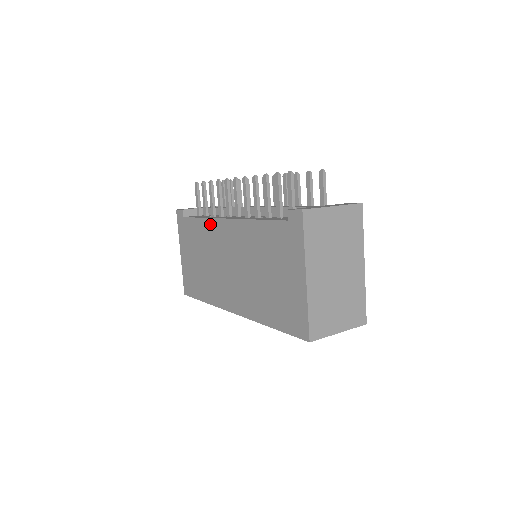
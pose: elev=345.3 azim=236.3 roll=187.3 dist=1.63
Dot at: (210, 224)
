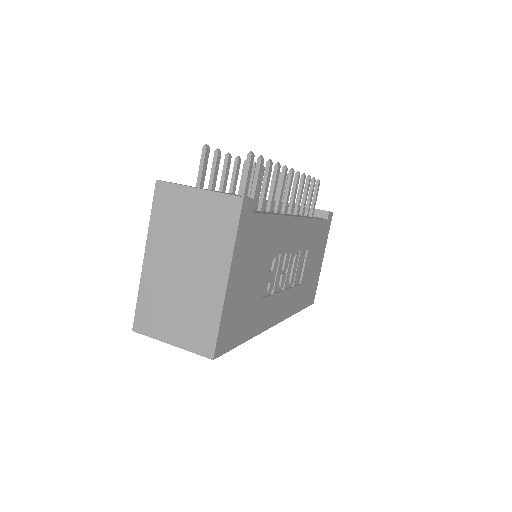
Dot at: occluded
